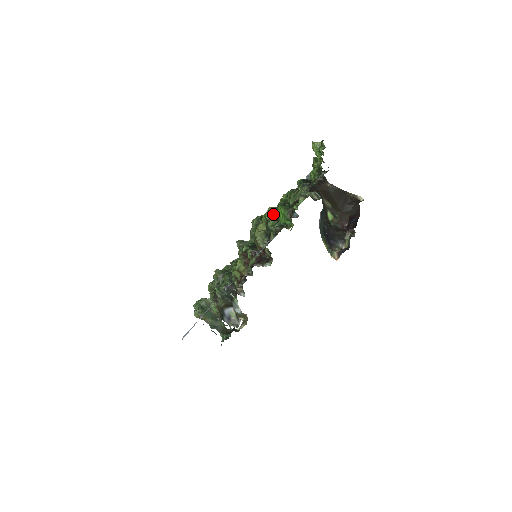
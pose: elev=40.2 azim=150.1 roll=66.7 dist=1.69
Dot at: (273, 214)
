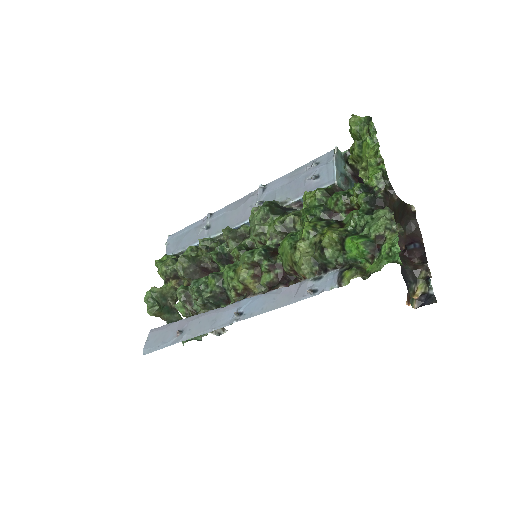
Dot at: (336, 242)
